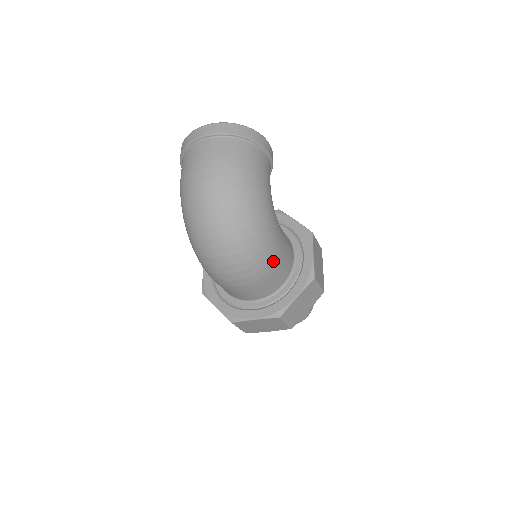
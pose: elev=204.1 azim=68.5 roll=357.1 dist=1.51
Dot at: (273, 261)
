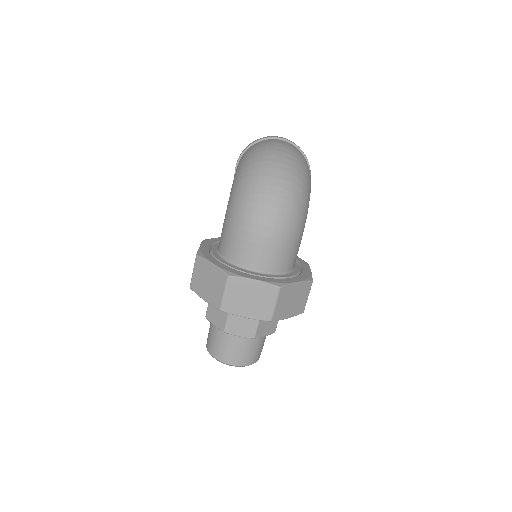
Dot at: (298, 235)
